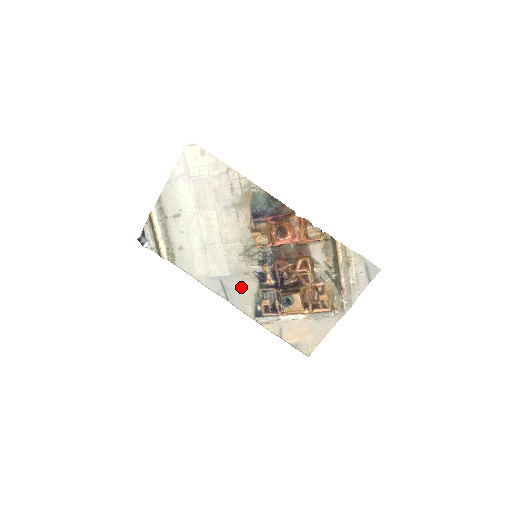
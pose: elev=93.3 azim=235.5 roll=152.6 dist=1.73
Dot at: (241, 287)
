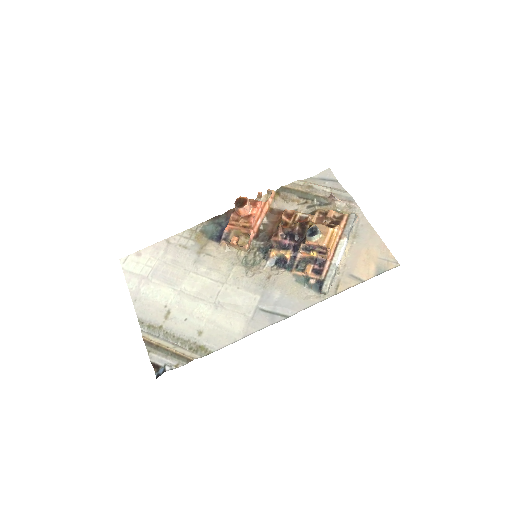
Dot at: (280, 291)
